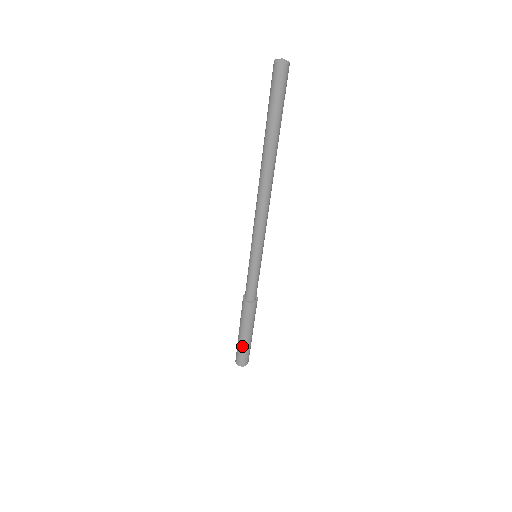
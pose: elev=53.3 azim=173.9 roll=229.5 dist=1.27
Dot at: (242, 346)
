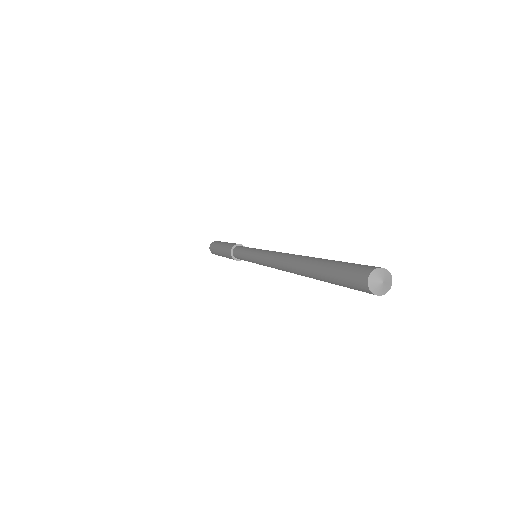
Dot at: (216, 252)
